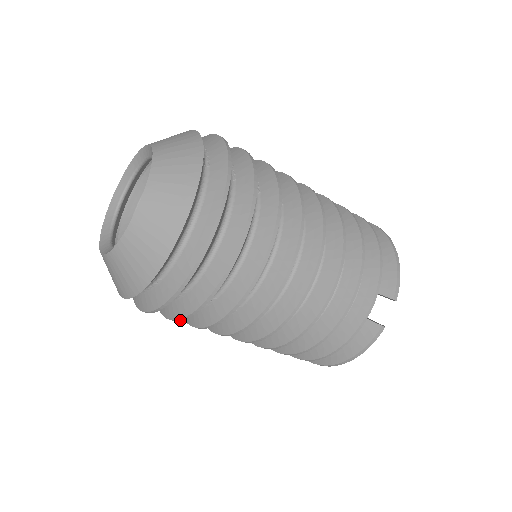
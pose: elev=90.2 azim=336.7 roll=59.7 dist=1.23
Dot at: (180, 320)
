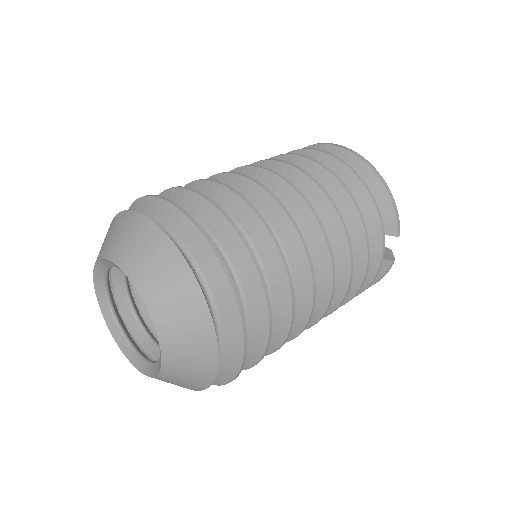
Dot at: occluded
